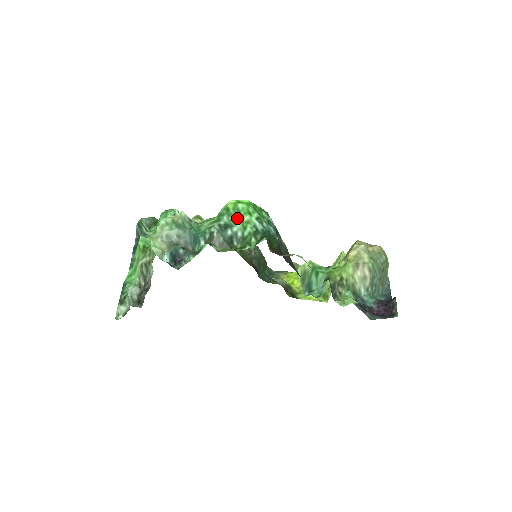
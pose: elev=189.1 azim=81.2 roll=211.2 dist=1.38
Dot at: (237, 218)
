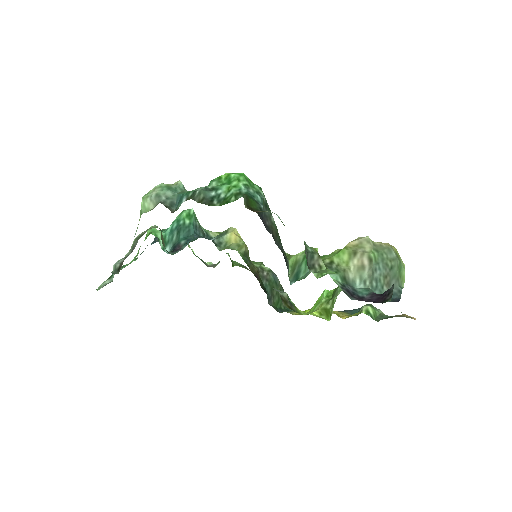
Dot at: (226, 184)
